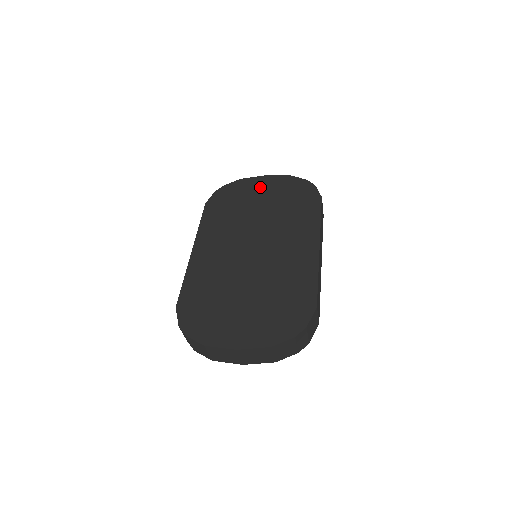
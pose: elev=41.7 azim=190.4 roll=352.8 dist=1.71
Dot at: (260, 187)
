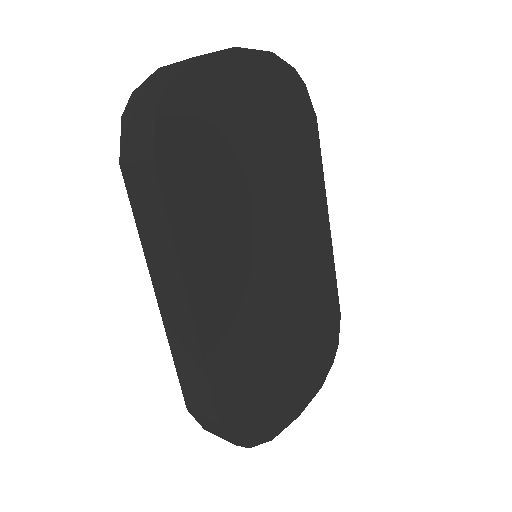
Dot at: (238, 92)
